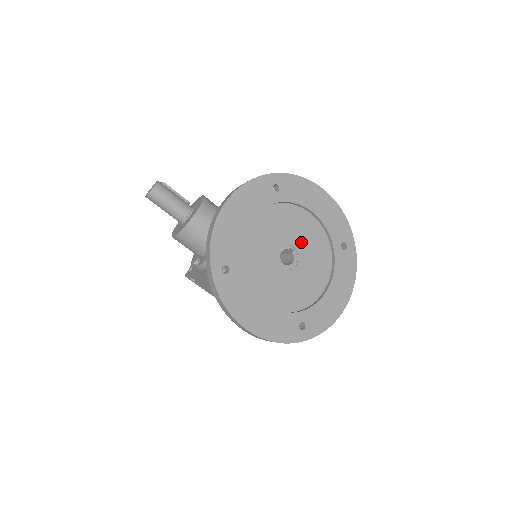
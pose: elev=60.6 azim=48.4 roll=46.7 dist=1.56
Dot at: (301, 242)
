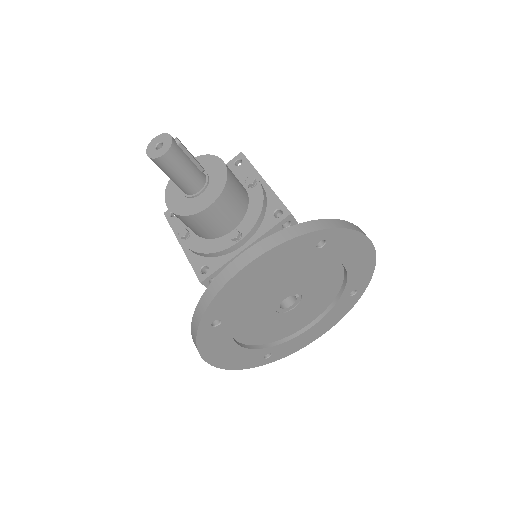
Dot at: (312, 289)
